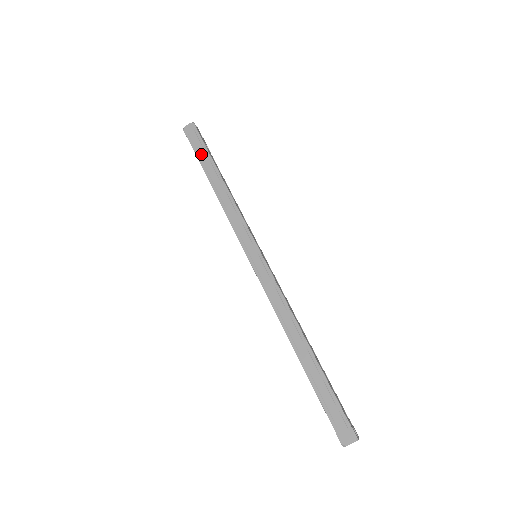
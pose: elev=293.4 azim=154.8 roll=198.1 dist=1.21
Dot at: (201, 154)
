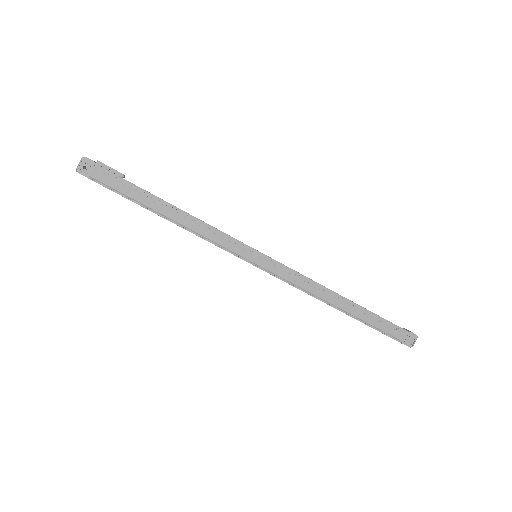
Dot at: occluded
